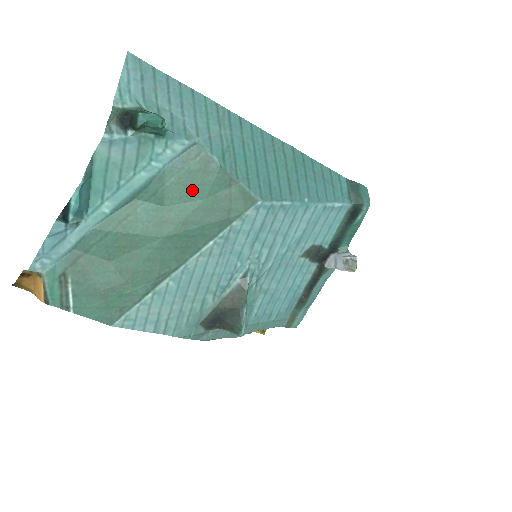
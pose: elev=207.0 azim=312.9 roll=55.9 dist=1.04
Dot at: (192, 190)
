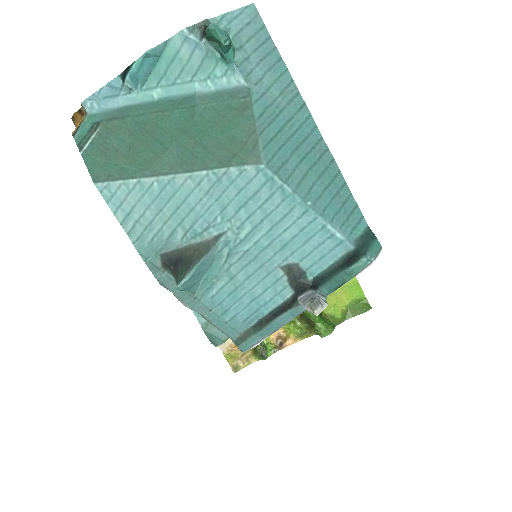
Dot at: (221, 121)
